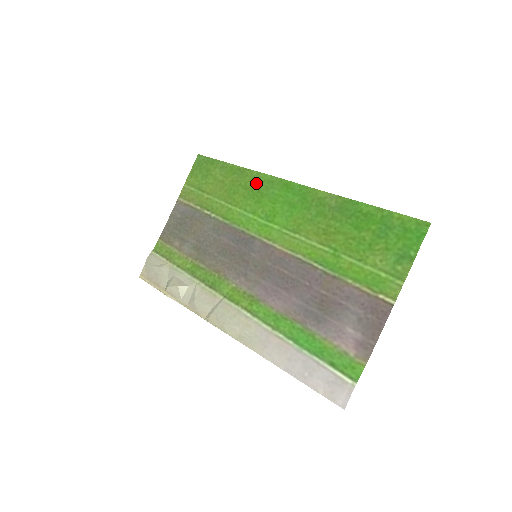
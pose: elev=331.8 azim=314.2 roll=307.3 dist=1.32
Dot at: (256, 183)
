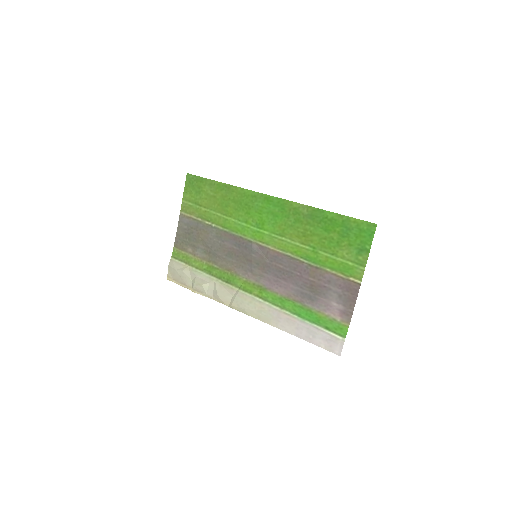
Dot at: (242, 197)
